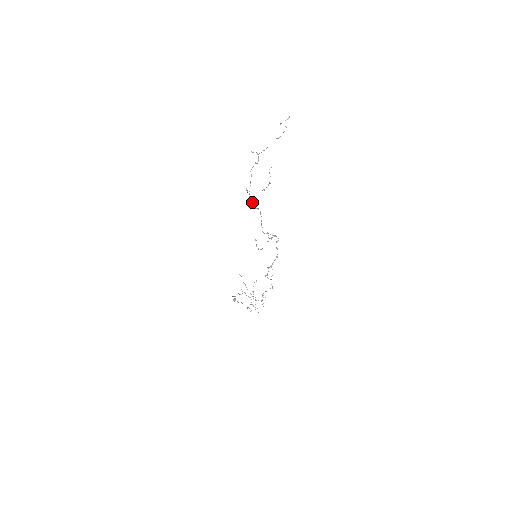
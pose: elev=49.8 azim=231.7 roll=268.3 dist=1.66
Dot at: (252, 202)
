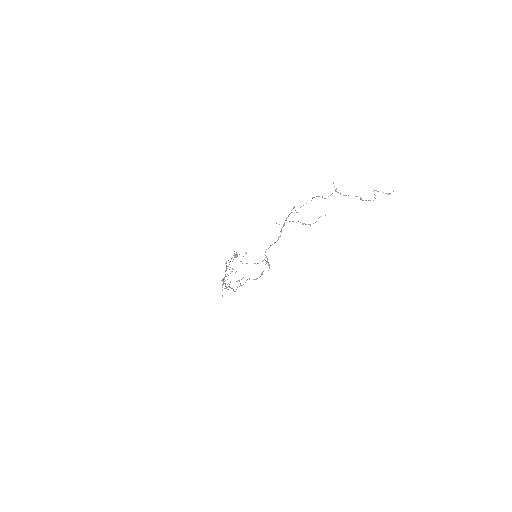
Dot at: occluded
